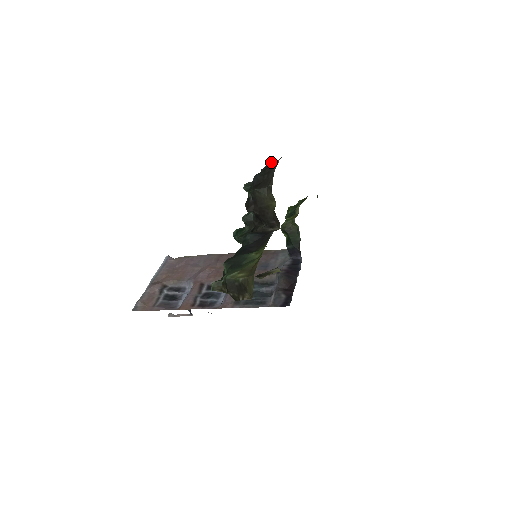
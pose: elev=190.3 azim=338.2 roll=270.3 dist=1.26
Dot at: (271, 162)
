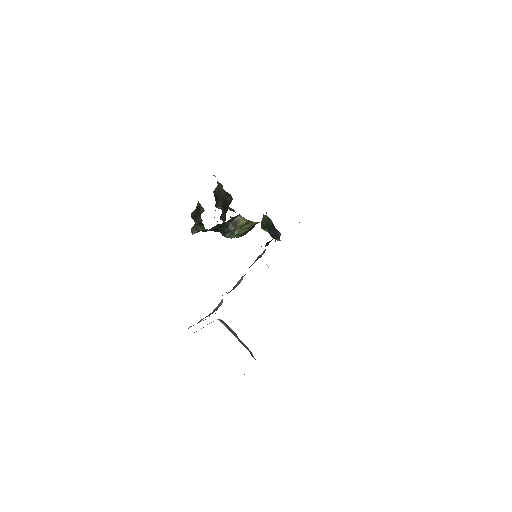
Dot at: occluded
